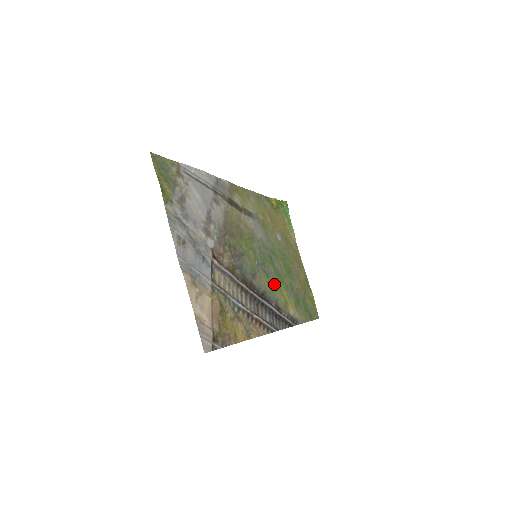
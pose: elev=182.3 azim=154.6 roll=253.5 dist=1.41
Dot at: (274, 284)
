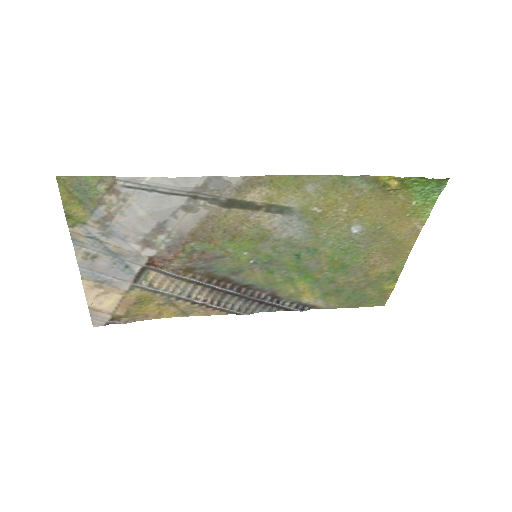
Dot at: (282, 279)
